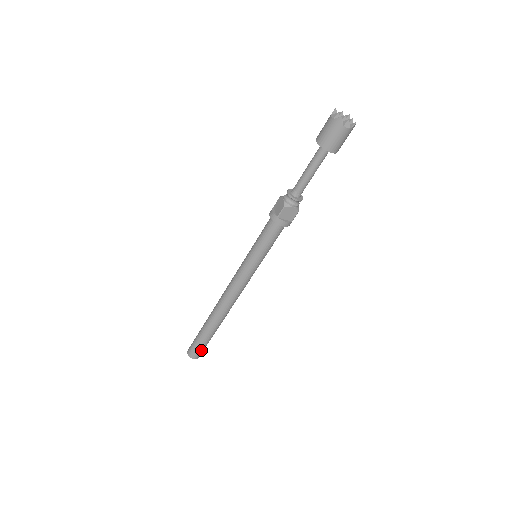
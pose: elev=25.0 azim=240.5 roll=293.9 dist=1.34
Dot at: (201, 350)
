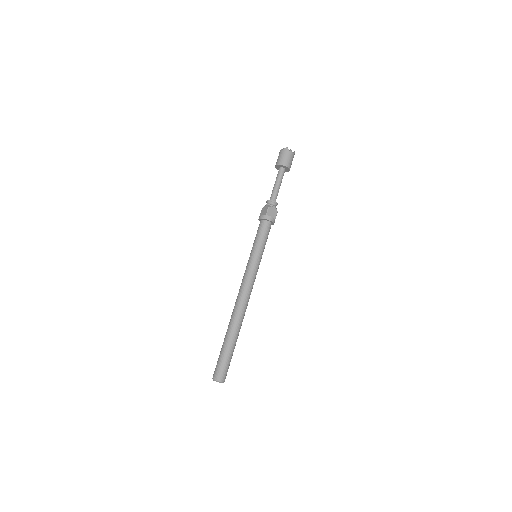
Dot at: (226, 368)
